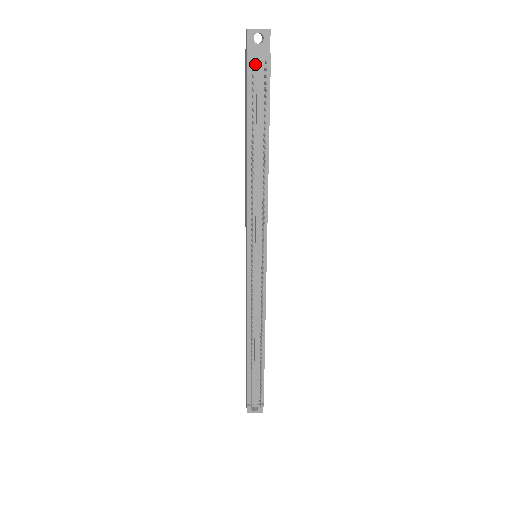
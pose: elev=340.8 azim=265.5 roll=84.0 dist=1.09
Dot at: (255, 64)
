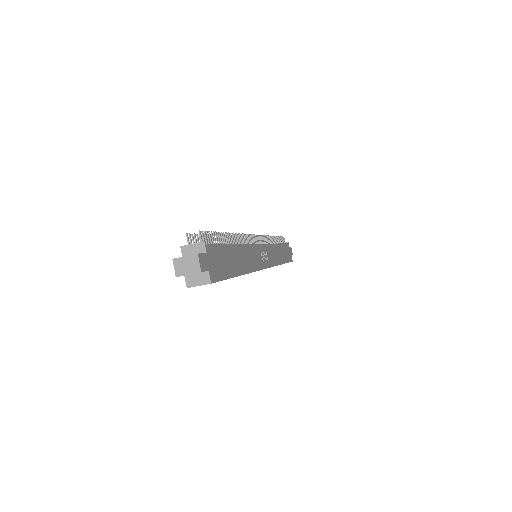
Dot at: occluded
